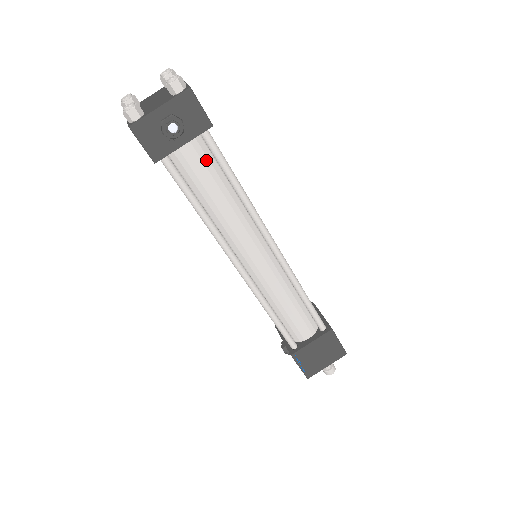
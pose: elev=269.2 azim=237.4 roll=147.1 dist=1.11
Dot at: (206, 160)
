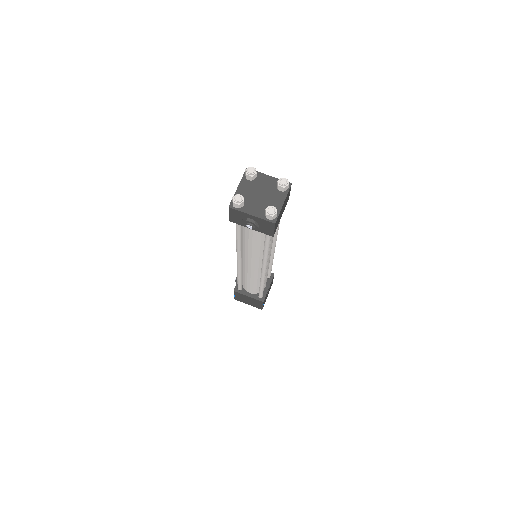
Dot at: (260, 234)
